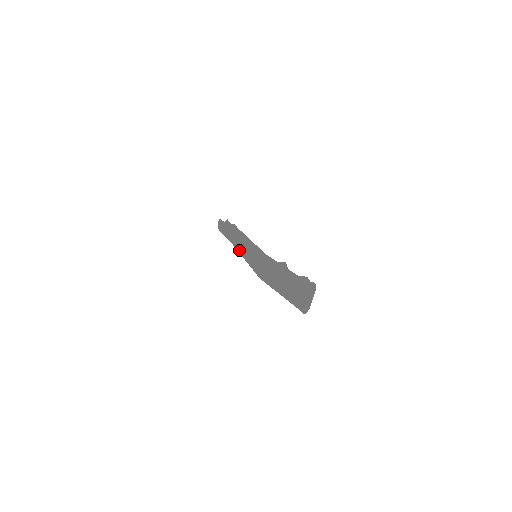
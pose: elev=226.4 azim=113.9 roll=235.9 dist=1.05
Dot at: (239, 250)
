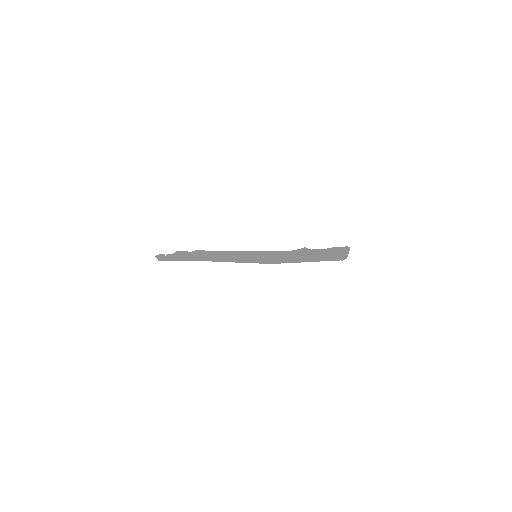
Dot at: (221, 260)
